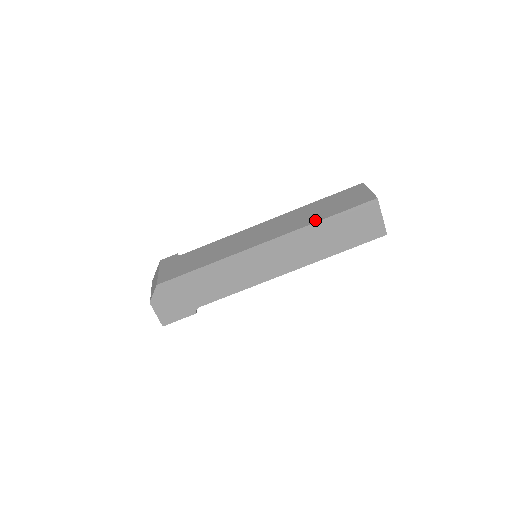
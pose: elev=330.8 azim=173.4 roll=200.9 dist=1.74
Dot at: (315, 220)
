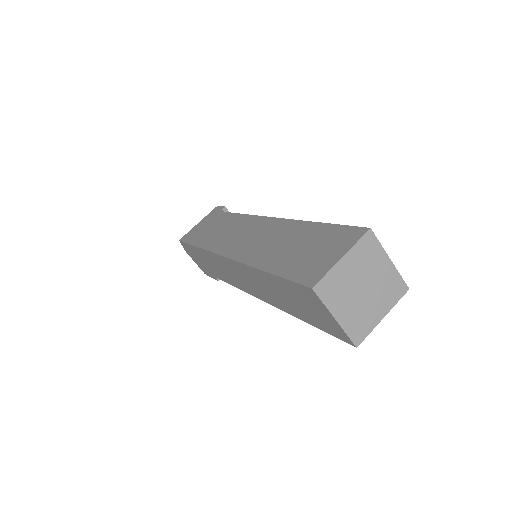
Dot at: (259, 263)
